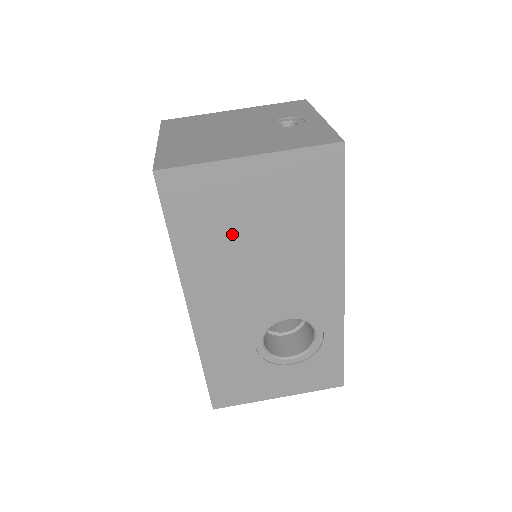
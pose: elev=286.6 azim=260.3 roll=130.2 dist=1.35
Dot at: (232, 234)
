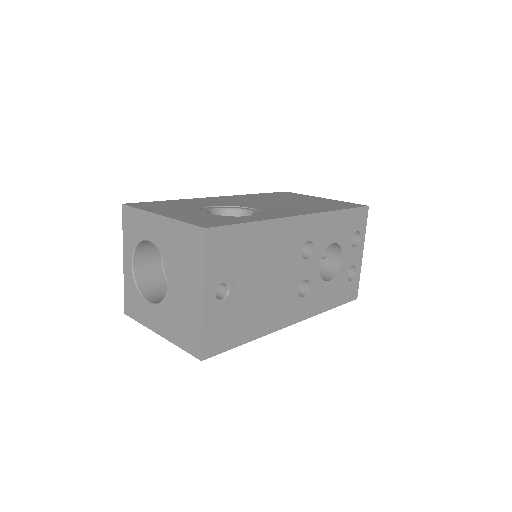
Dot at: occluded
